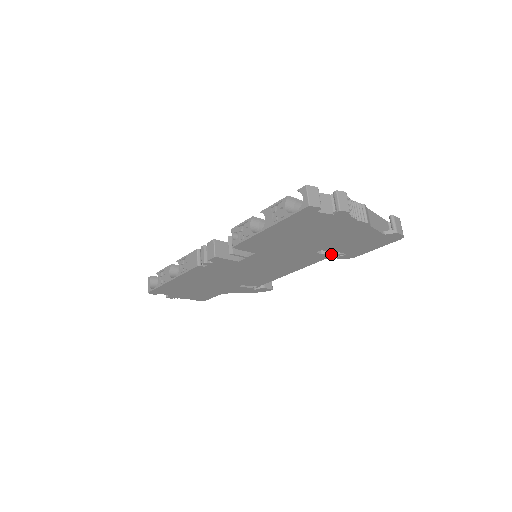
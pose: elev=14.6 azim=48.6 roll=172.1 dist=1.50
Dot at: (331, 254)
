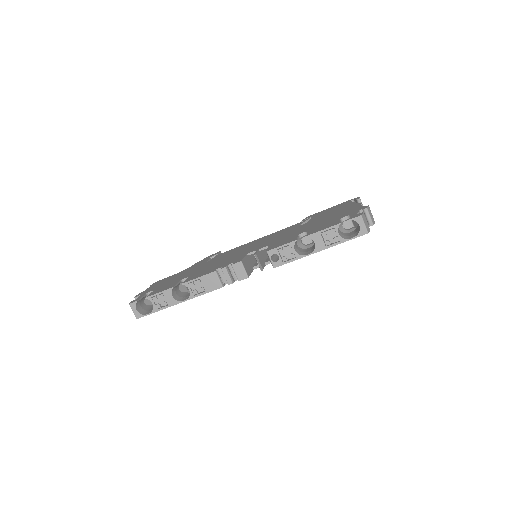
Dot at: occluded
